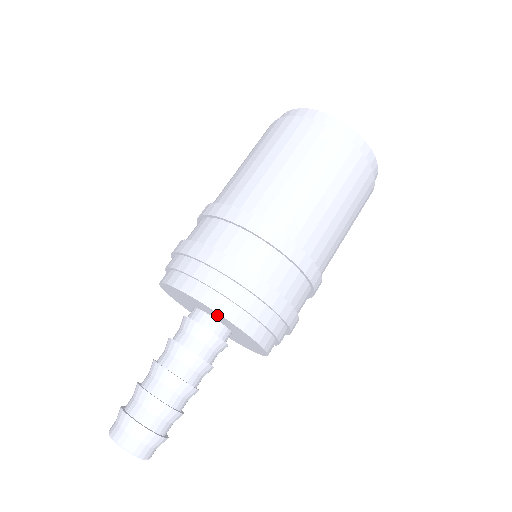
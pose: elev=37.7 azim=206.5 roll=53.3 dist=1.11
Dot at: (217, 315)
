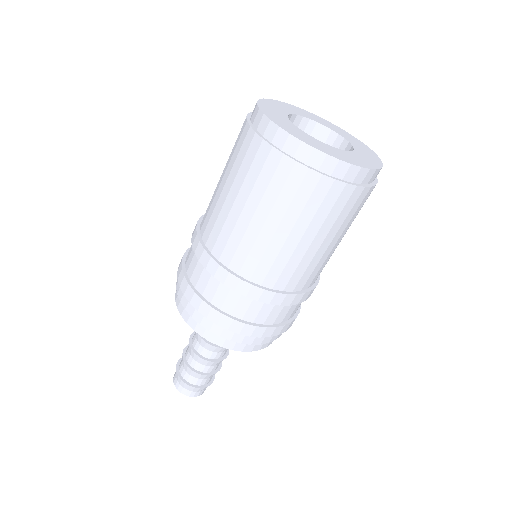
Dot at: occluded
